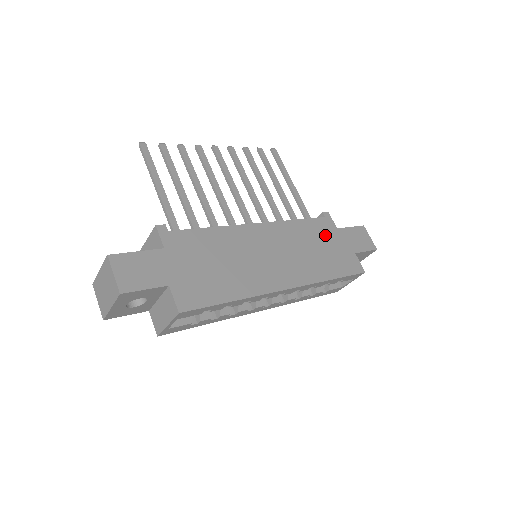
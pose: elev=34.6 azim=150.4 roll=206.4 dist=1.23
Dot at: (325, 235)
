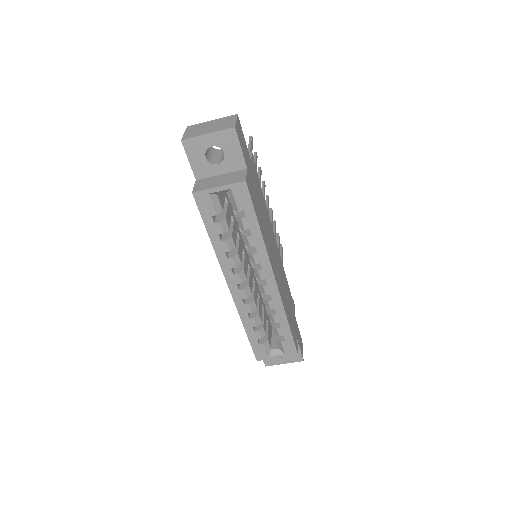
Dot at: (291, 305)
